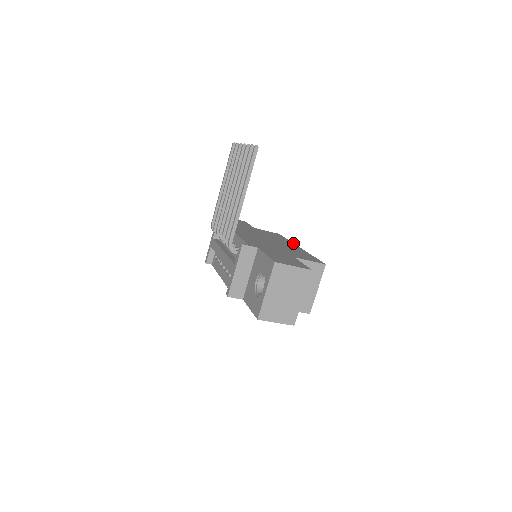
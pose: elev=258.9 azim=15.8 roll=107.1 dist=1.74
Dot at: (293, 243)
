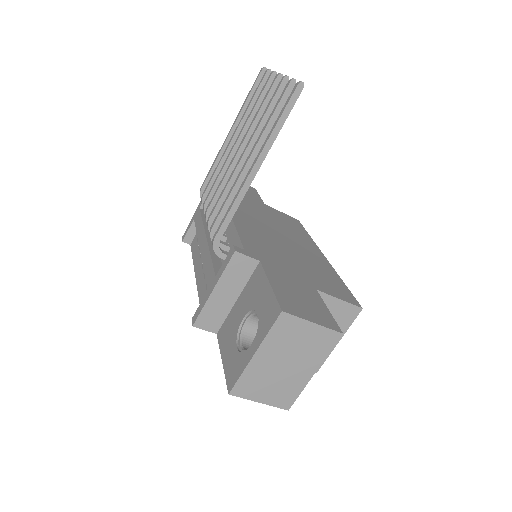
Dot at: (316, 245)
